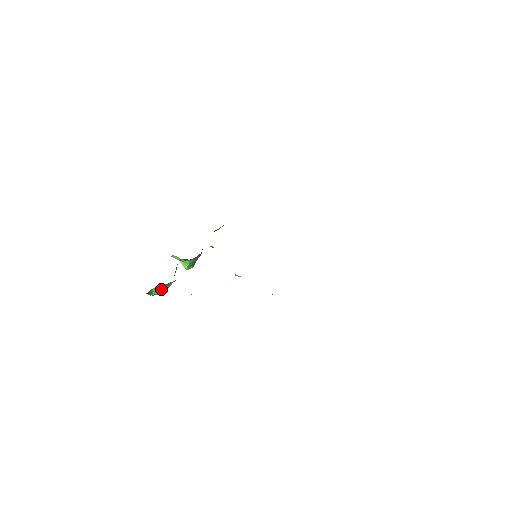
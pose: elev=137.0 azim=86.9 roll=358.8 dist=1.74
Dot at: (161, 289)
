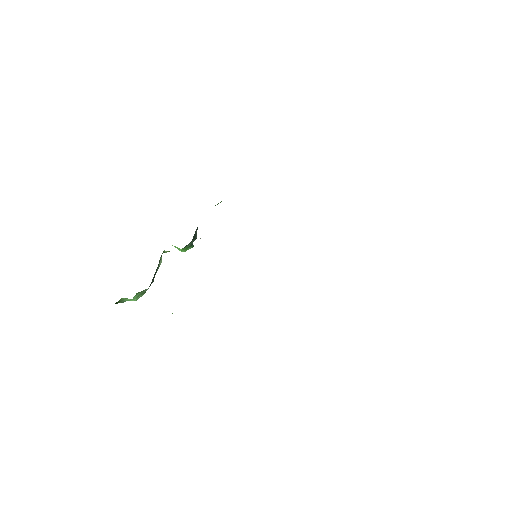
Dot at: occluded
